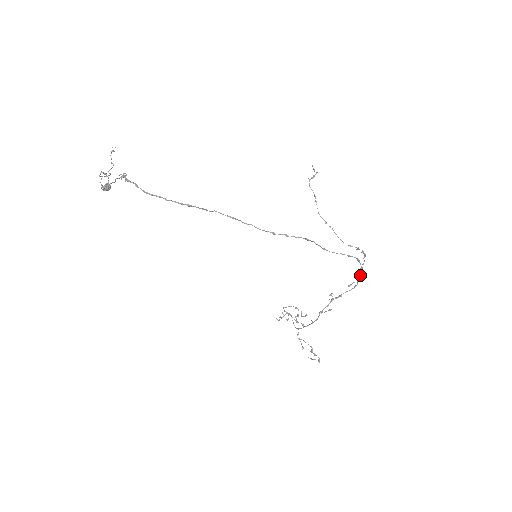
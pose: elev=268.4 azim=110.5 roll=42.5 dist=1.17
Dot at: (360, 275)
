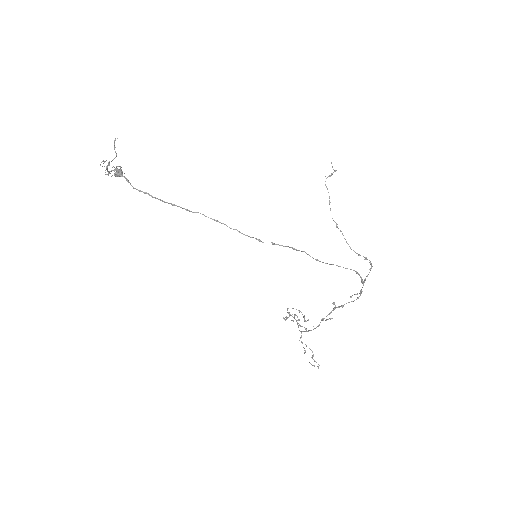
Dot at: occluded
